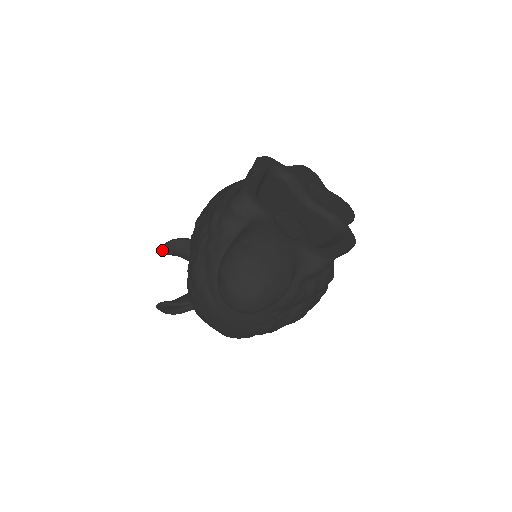
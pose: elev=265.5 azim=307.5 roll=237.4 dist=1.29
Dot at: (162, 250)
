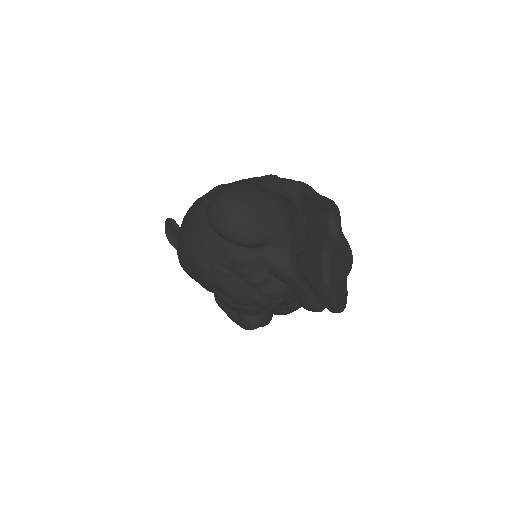
Dot at: occluded
